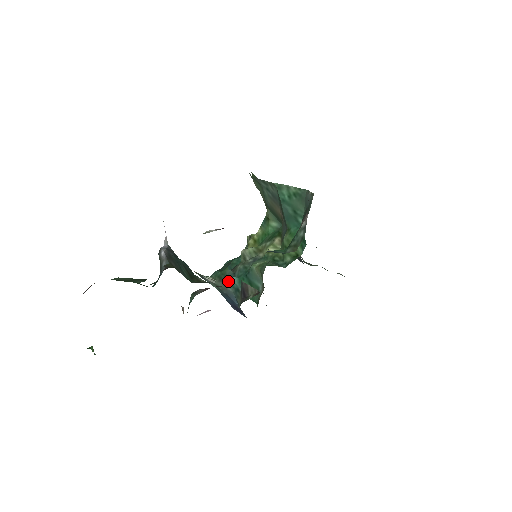
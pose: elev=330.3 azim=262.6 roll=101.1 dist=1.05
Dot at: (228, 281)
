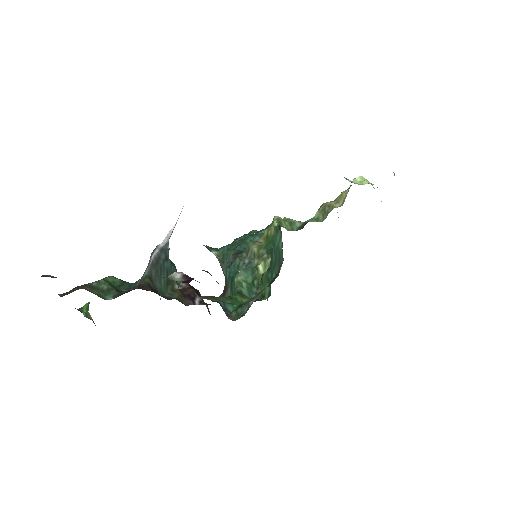
Dot at: (226, 266)
